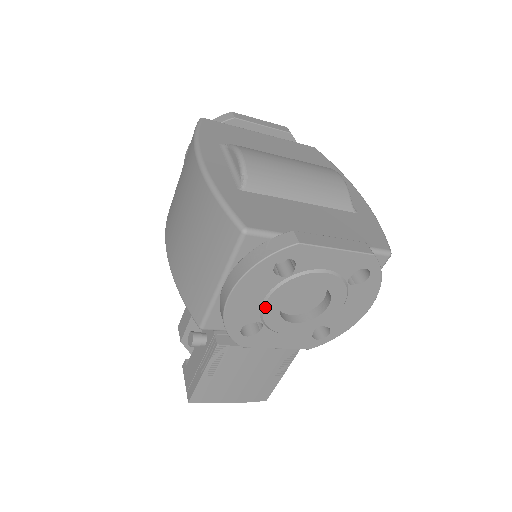
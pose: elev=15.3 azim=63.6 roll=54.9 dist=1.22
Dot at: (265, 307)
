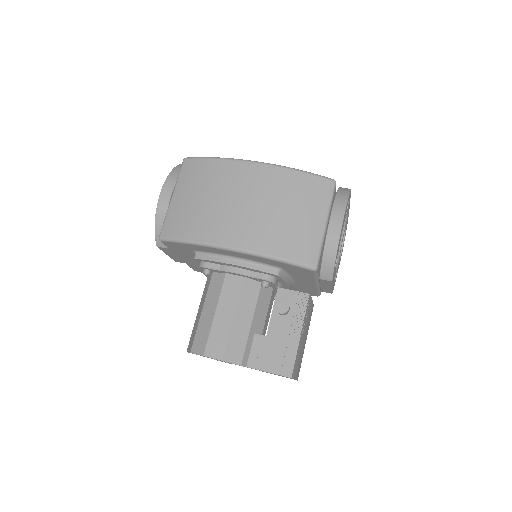
Dot at: (342, 239)
